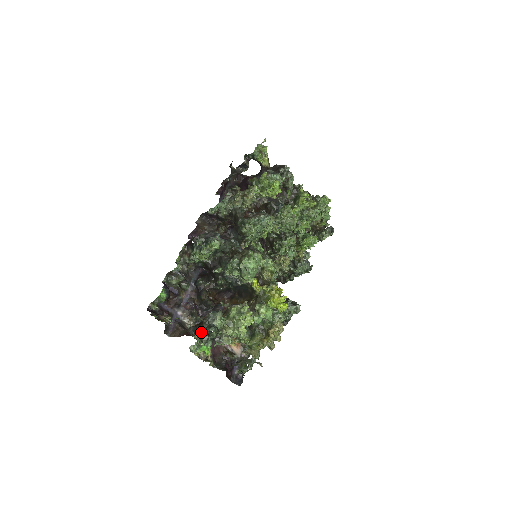
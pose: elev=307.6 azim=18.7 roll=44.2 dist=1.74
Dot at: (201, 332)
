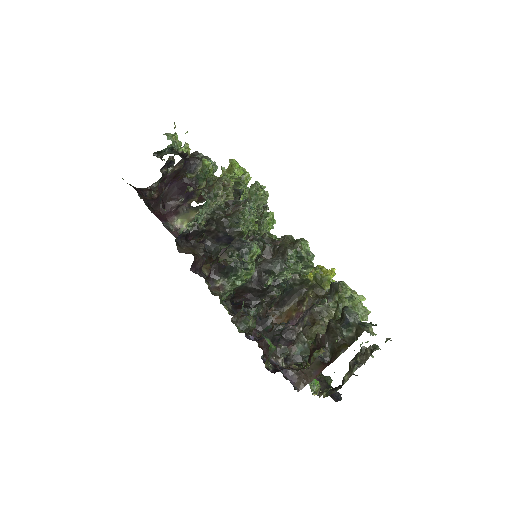
Dot at: (349, 343)
